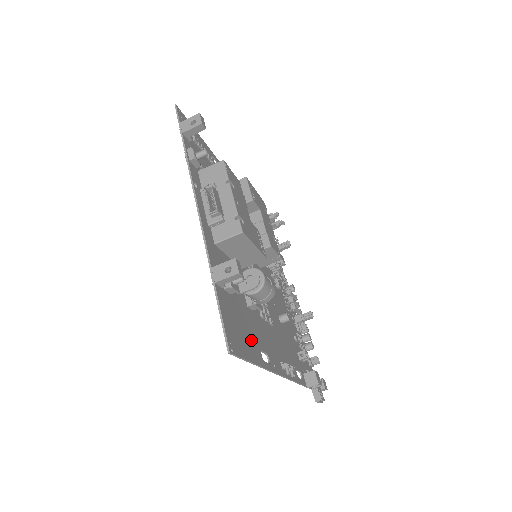
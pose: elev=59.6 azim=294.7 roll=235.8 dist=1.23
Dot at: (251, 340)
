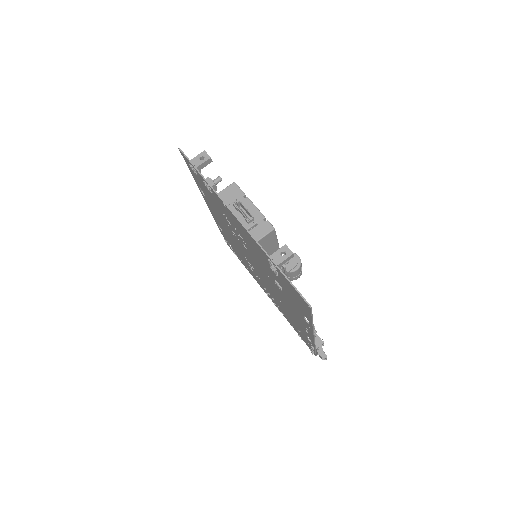
Dot at: occluded
